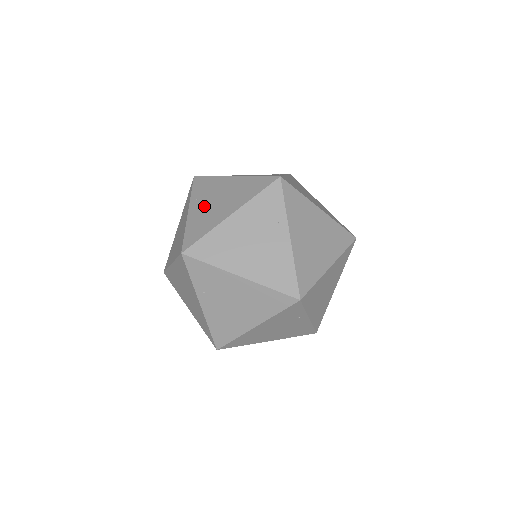
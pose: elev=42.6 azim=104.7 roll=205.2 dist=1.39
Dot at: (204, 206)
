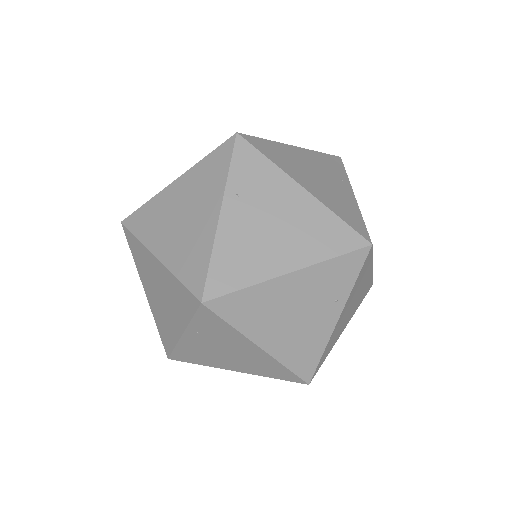
Dot at: occluded
